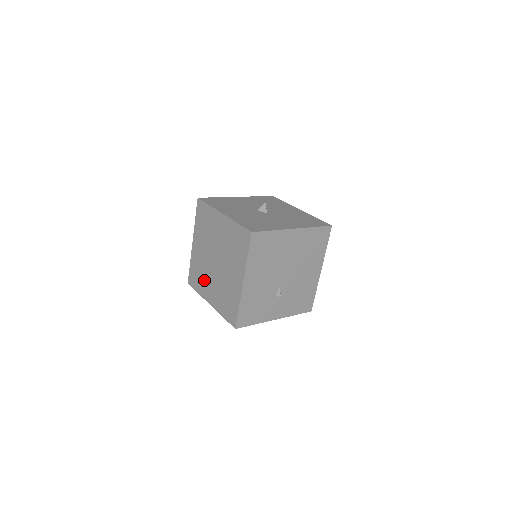
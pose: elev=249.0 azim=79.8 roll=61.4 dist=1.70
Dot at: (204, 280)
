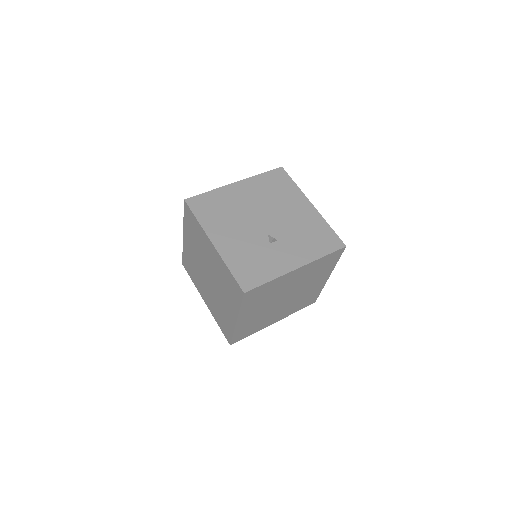
Dot at: (222, 312)
